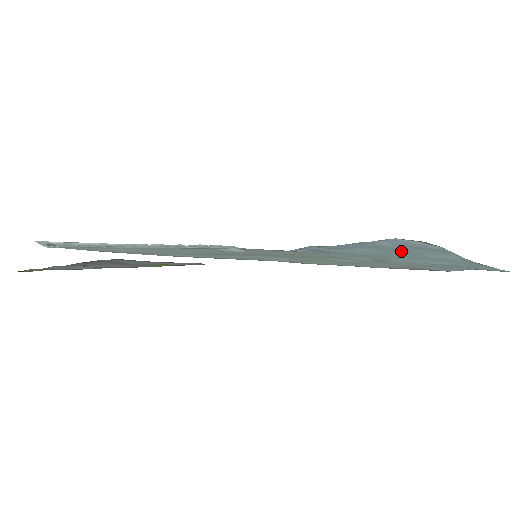
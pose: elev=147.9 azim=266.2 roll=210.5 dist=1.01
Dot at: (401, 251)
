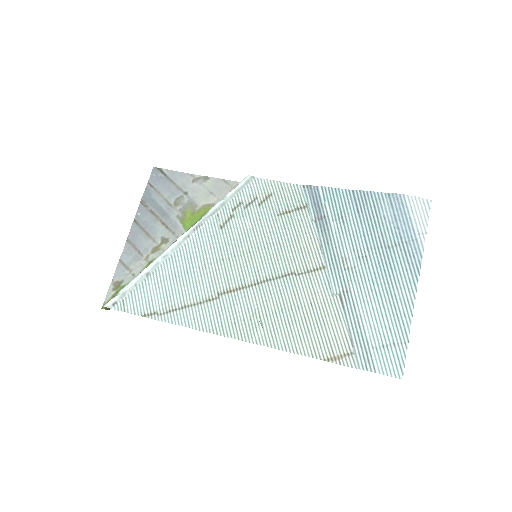
Dot at: (383, 251)
